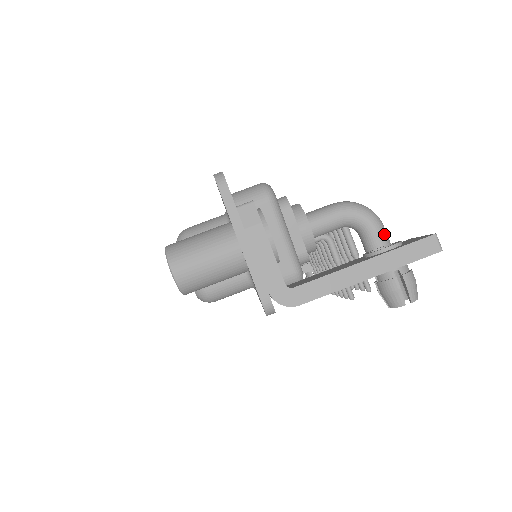
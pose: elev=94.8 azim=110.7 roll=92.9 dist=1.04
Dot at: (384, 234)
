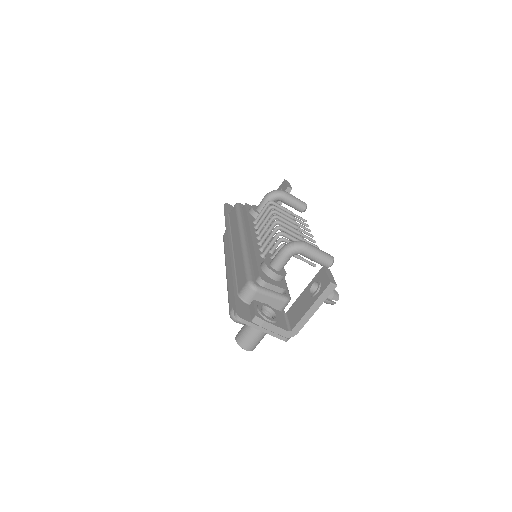
Dot at: (311, 250)
